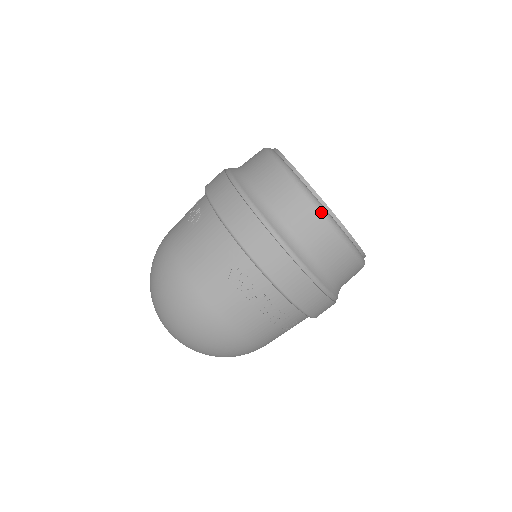
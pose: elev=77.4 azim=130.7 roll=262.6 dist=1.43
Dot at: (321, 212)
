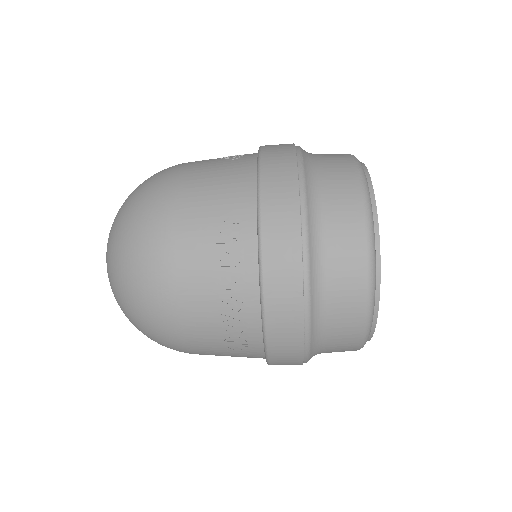
Dot at: occluded
